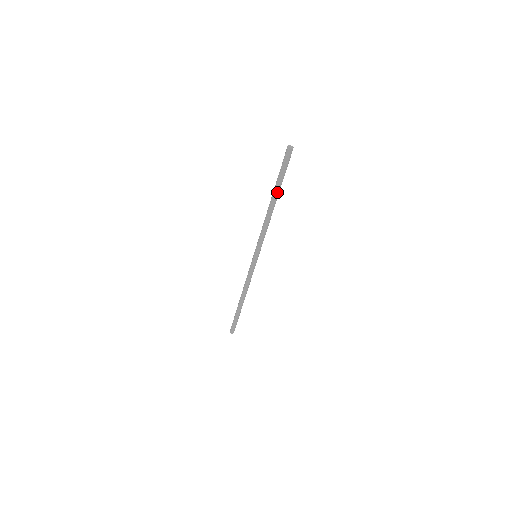
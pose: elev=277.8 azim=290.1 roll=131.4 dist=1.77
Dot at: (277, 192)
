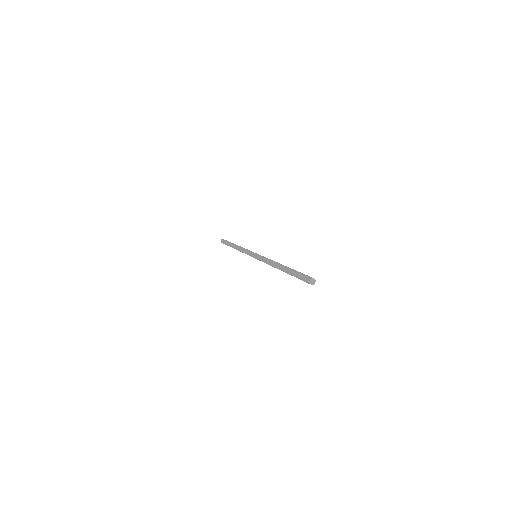
Dot at: occluded
